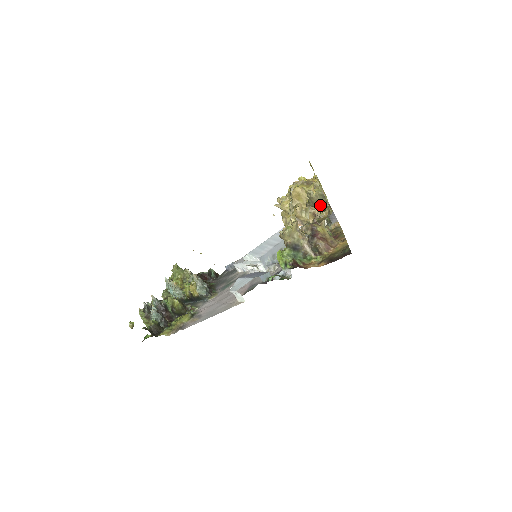
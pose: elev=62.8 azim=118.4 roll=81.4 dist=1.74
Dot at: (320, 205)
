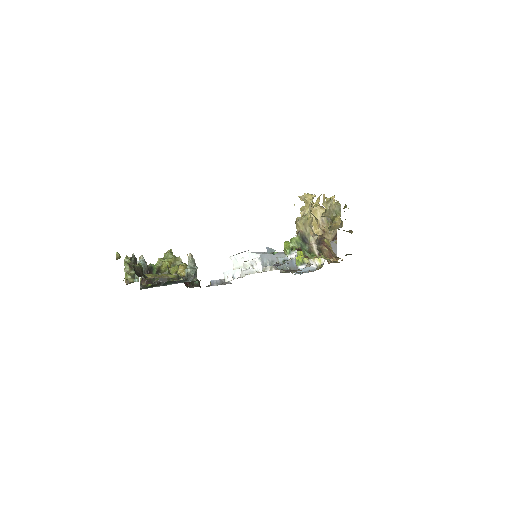
Dot at: (335, 215)
